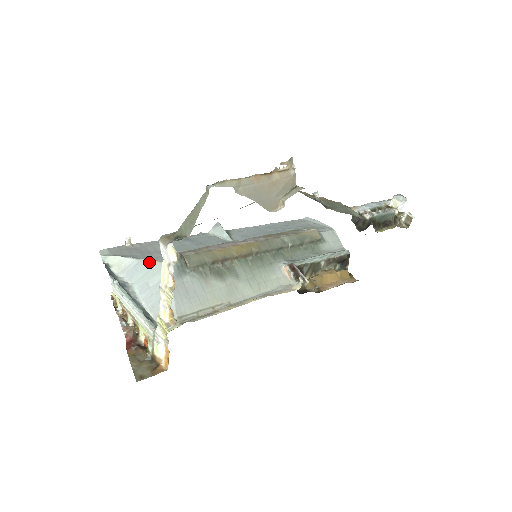
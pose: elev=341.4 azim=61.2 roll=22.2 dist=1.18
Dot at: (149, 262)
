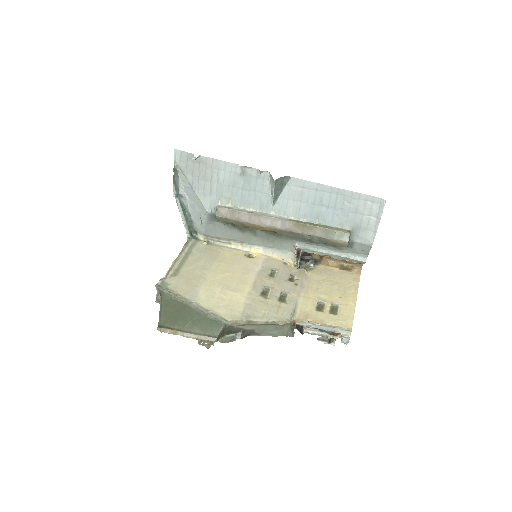
Dot at: (197, 197)
